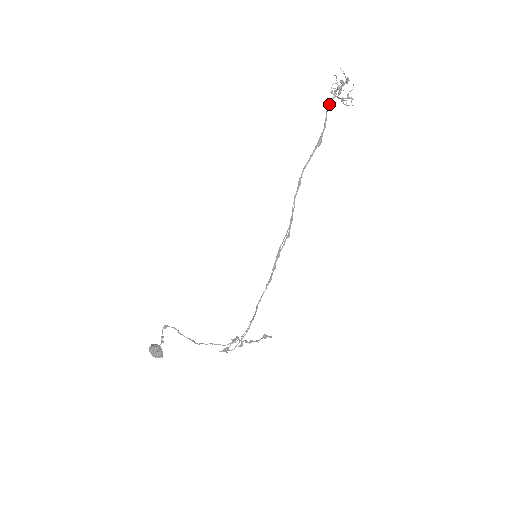
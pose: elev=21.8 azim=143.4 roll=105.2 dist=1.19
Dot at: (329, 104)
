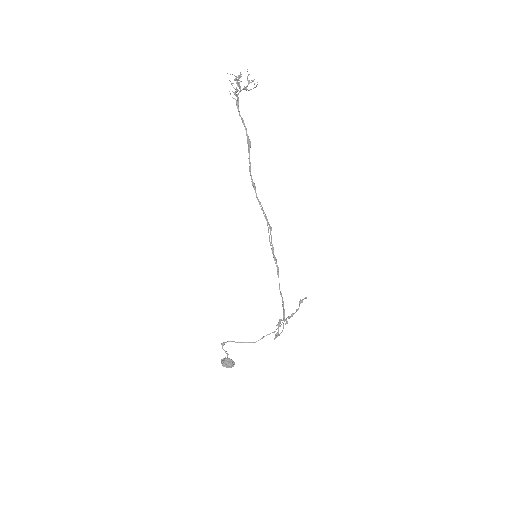
Dot at: (237, 105)
